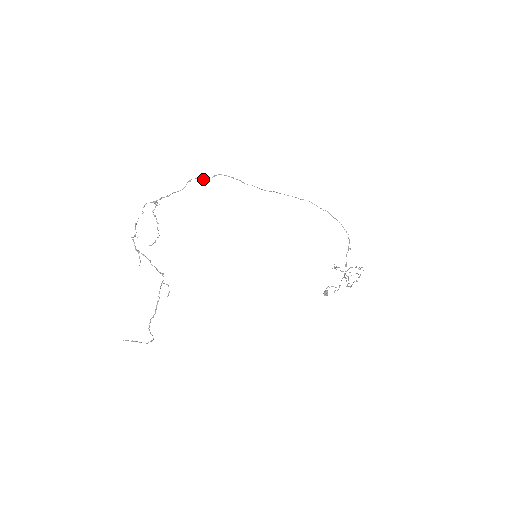
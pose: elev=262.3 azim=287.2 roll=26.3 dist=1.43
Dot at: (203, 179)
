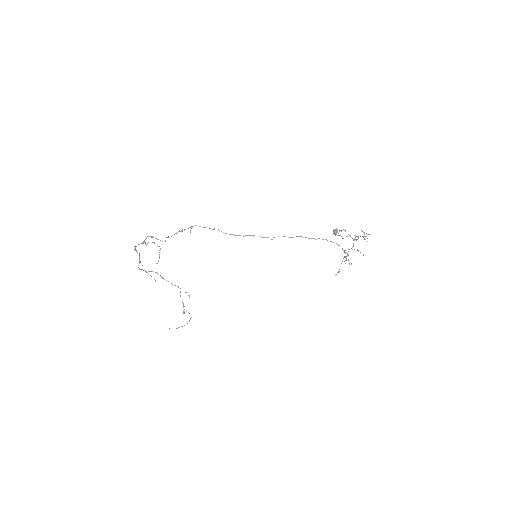
Dot at: (180, 231)
